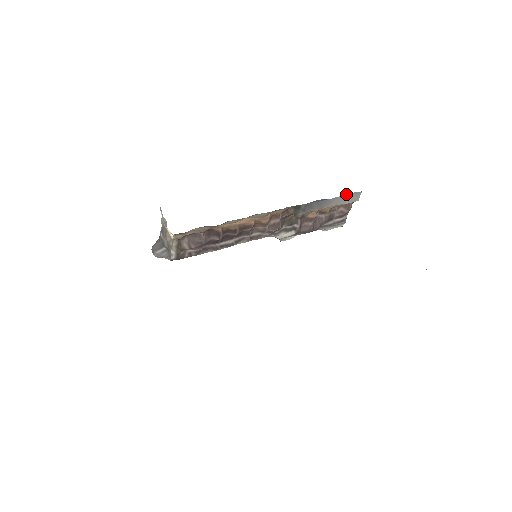
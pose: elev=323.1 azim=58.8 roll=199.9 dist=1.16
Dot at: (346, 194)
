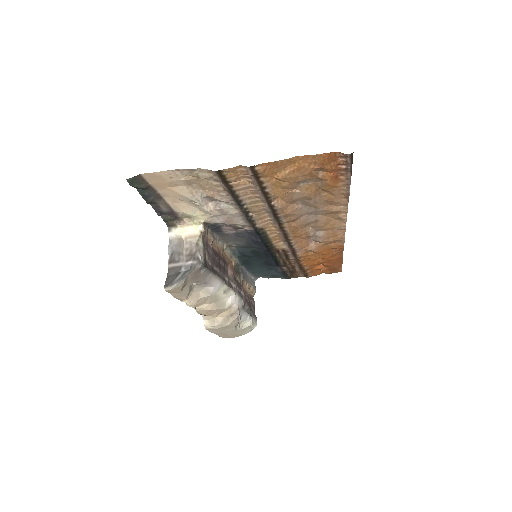
Dot at: (250, 277)
